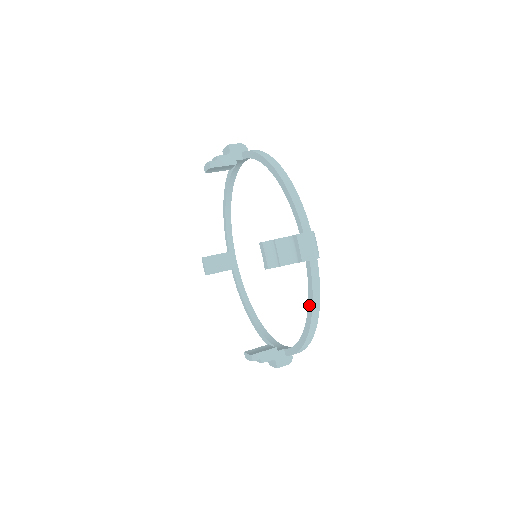
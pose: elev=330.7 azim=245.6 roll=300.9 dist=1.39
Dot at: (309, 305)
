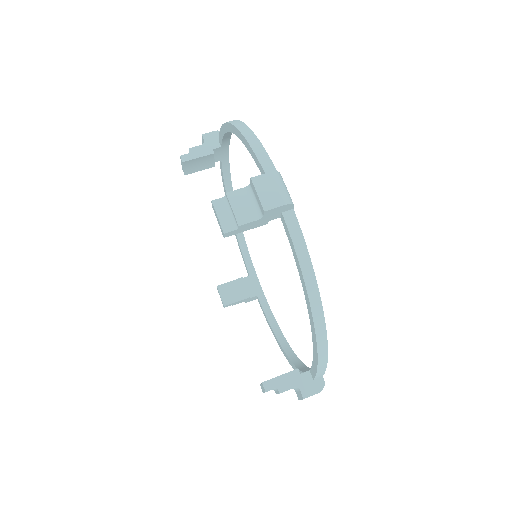
Dot at: (292, 364)
